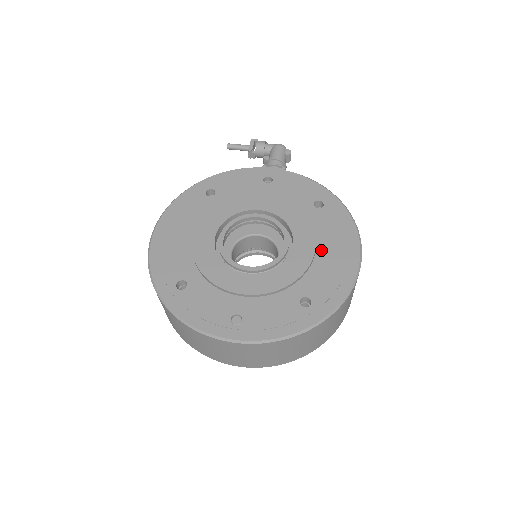
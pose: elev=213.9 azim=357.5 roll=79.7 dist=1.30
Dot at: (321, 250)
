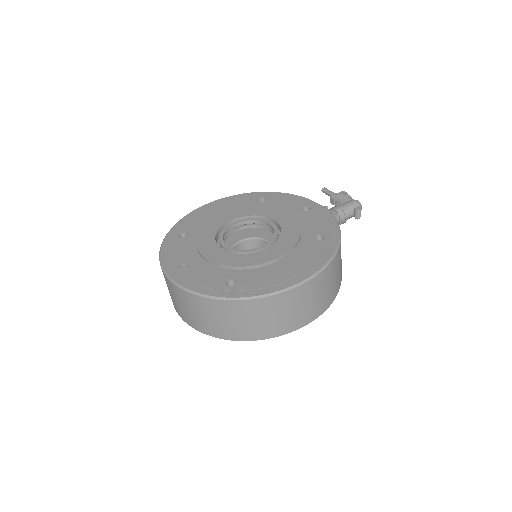
Dot at: (282, 262)
